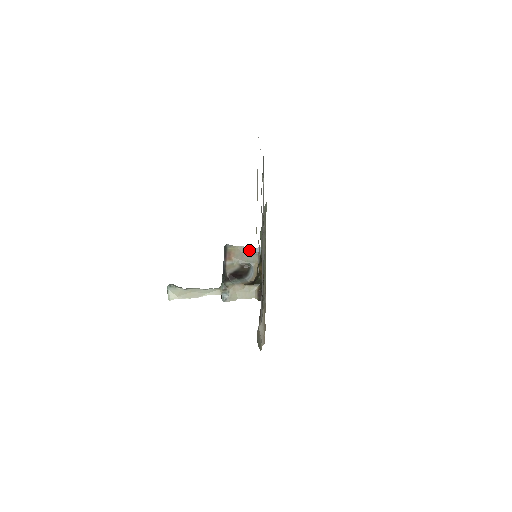
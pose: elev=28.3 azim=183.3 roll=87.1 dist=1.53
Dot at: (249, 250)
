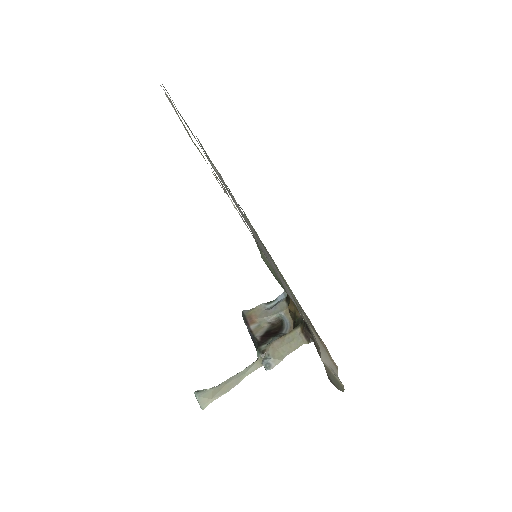
Dot at: (271, 304)
